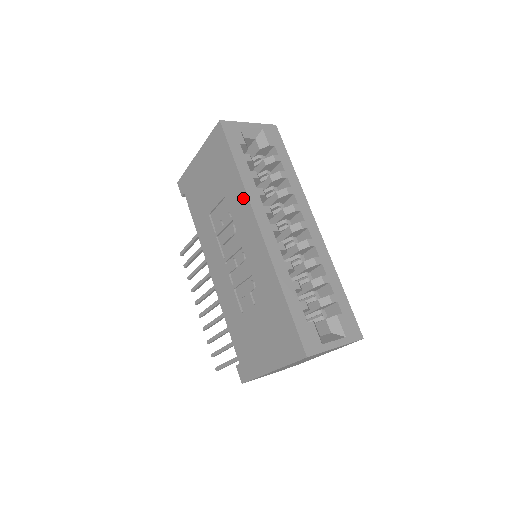
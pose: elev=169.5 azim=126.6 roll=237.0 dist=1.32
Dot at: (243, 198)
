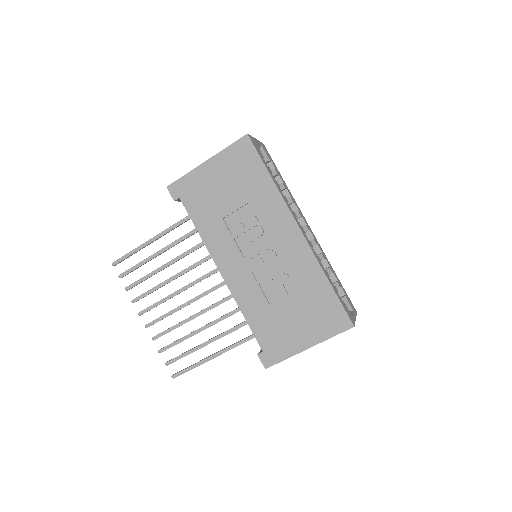
Dot at: (279, 203)
